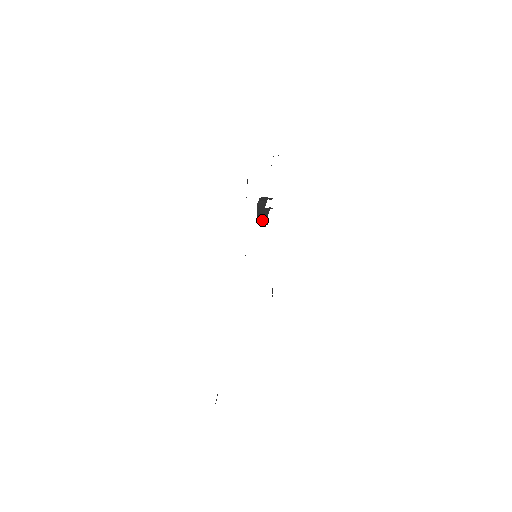
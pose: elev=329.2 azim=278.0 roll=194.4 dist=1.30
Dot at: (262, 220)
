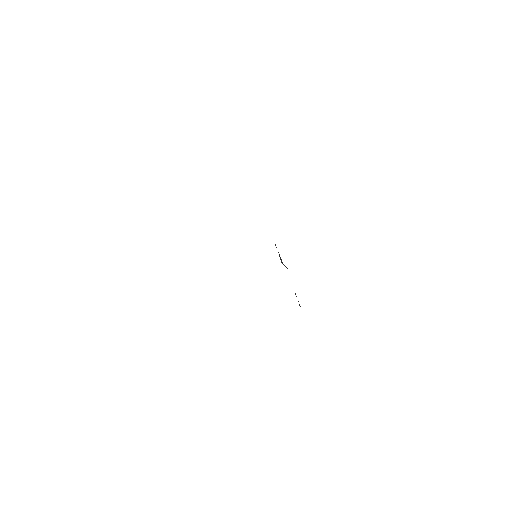
Dot at: occluded
